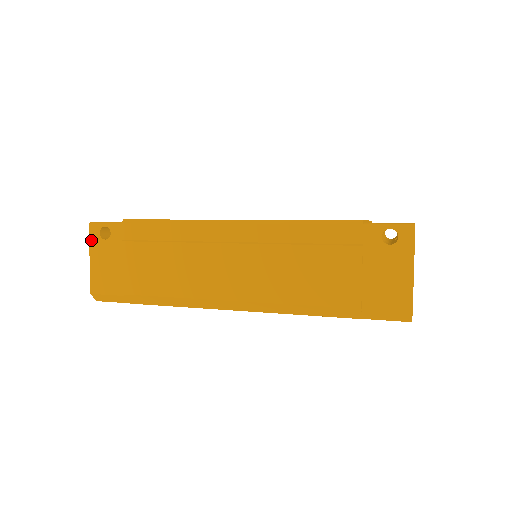
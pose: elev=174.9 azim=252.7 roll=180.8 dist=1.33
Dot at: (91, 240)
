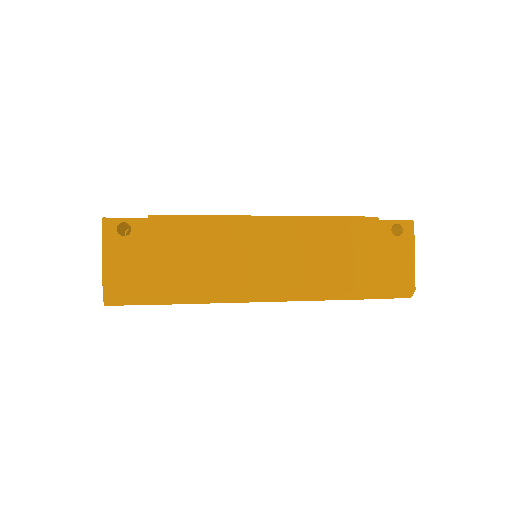
Dot at: (105, 237)
